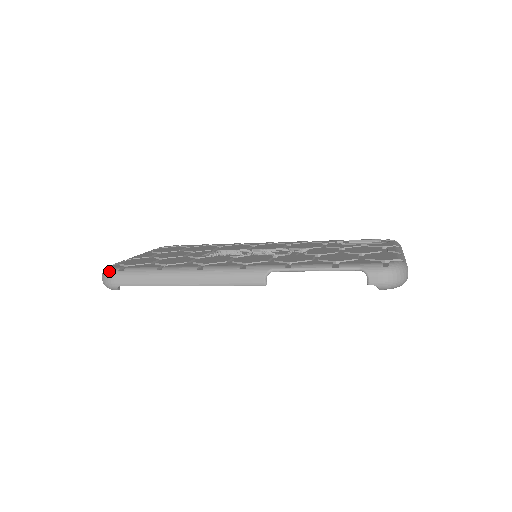
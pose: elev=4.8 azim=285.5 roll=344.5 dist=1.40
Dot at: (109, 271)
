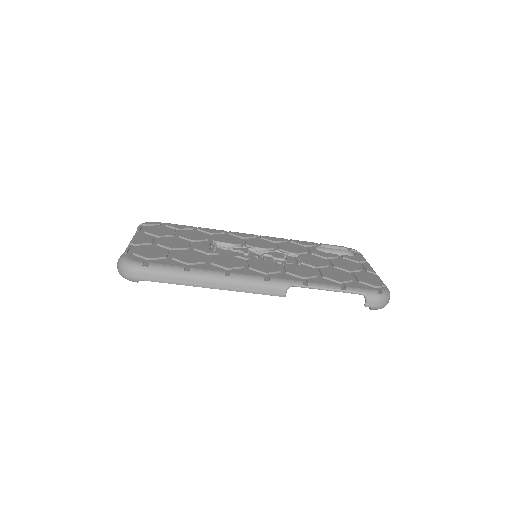
Dot at: (132, 264)
